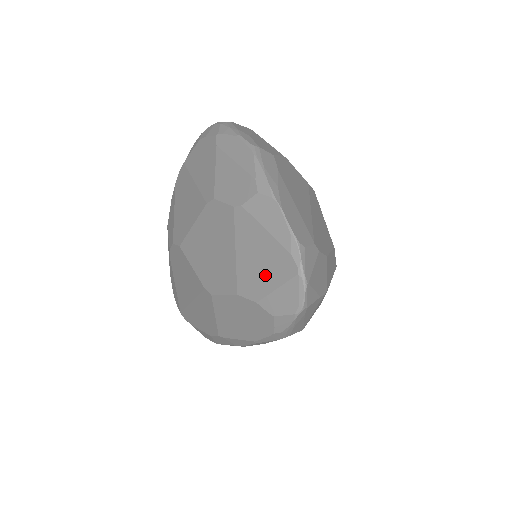
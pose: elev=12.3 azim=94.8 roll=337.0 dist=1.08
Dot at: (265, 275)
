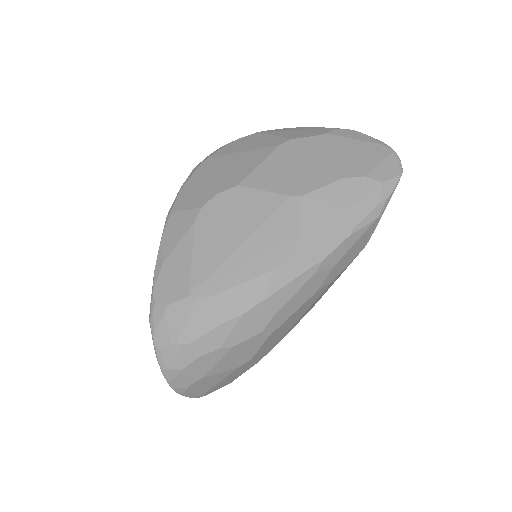
Dot at: (365, 159)
